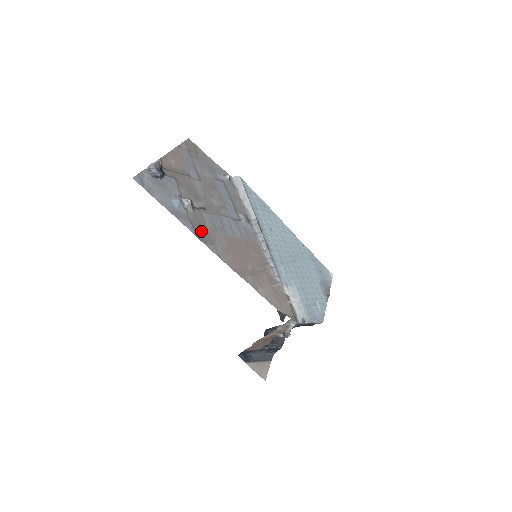
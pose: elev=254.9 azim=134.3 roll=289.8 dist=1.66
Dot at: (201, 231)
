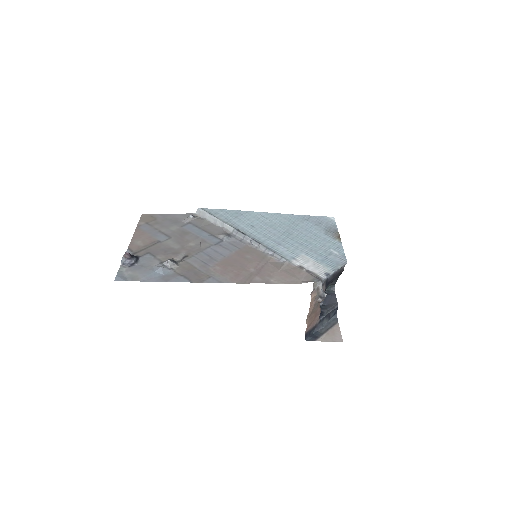
Dot at: (194, 275)
